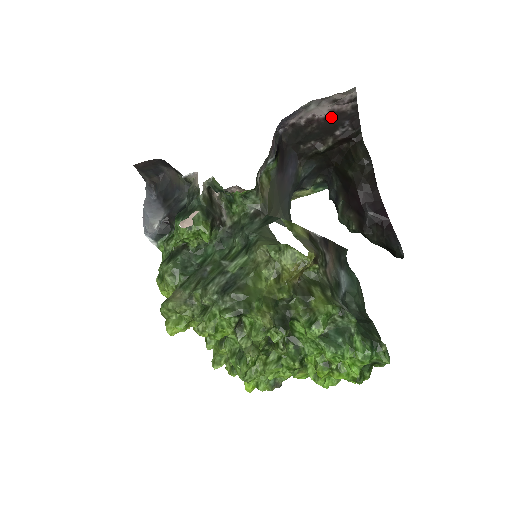
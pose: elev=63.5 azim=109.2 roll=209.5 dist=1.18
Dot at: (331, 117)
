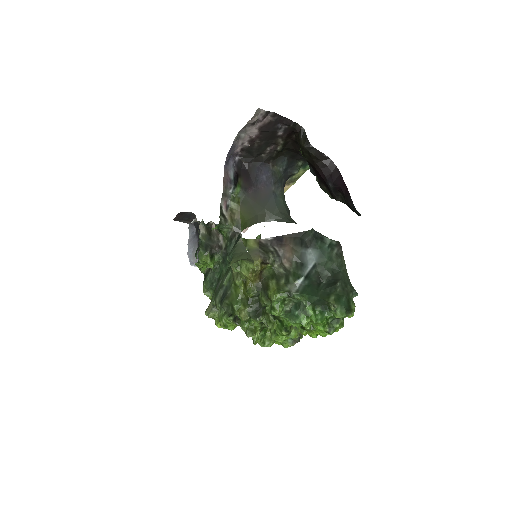
Dot at: (263, 130)
